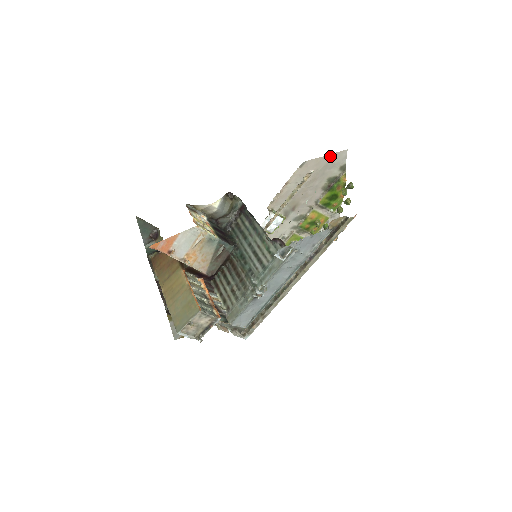
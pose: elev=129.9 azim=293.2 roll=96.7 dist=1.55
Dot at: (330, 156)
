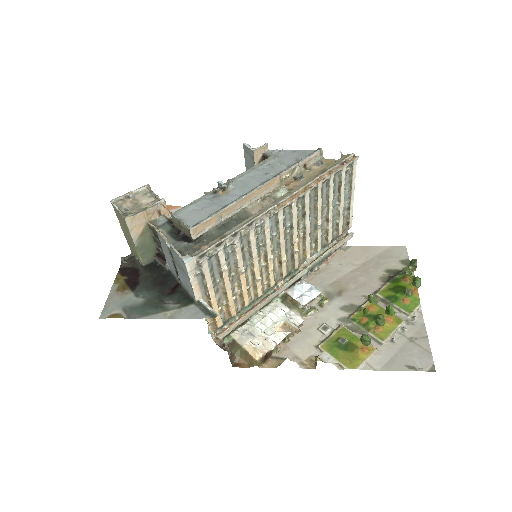
Dot at: (383, 248)
